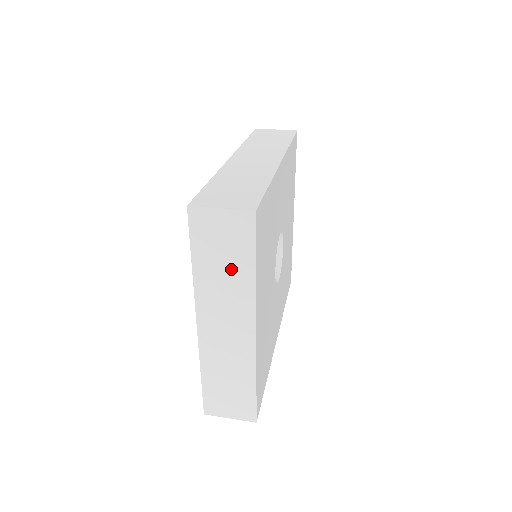
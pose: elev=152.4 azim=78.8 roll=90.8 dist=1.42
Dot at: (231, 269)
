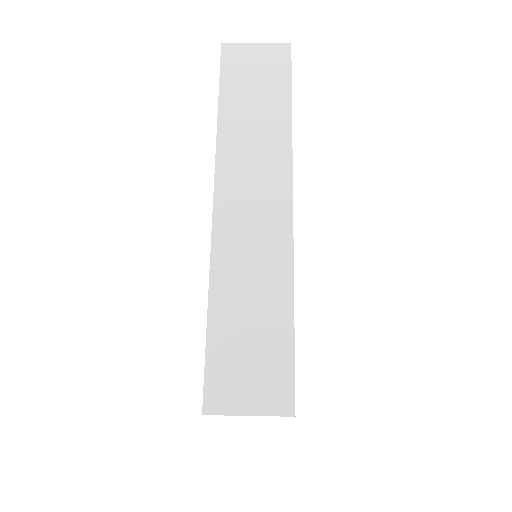
Dot at: occluded
